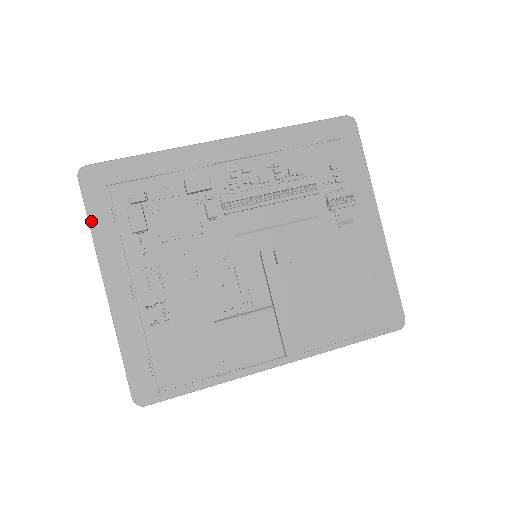
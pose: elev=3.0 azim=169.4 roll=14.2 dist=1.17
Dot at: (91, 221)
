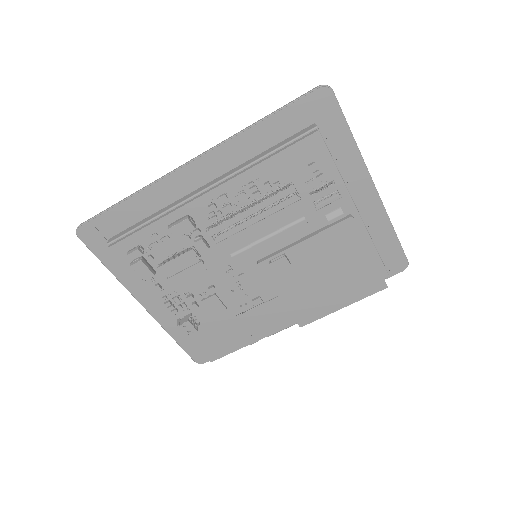
Dot at: (107, 266)
